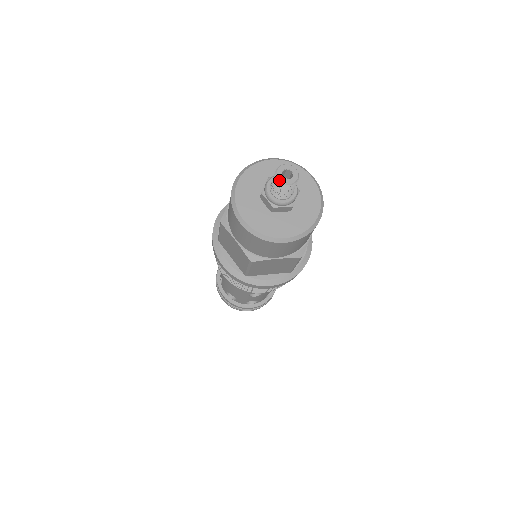
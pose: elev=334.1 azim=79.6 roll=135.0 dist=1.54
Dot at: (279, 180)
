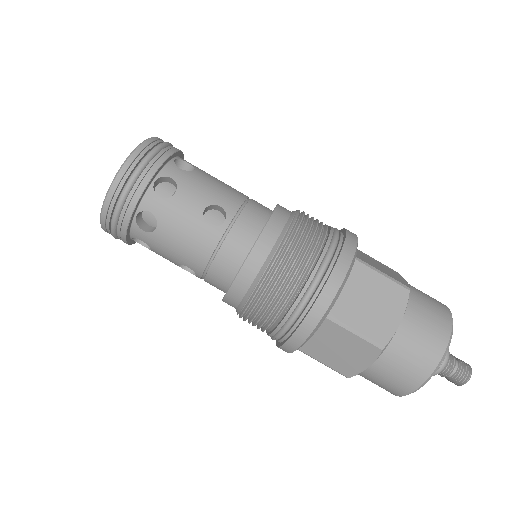
Dot at: occluded
